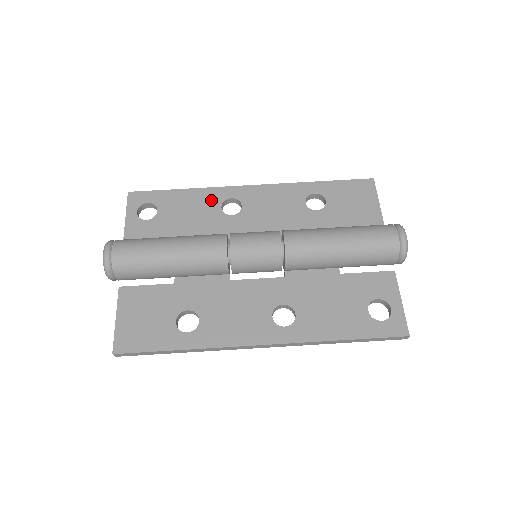
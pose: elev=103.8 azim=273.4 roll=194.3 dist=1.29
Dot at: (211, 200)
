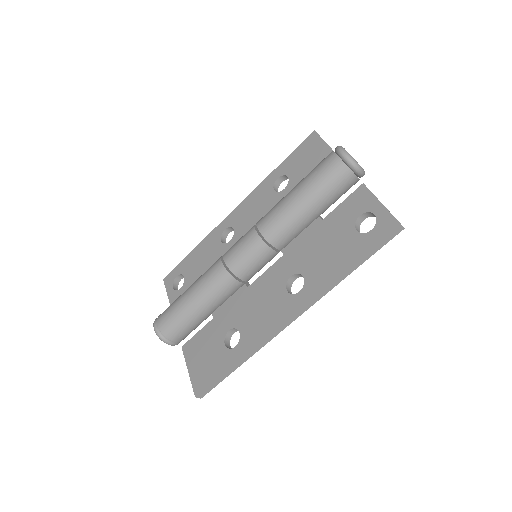
Dot at: (213, 242)
